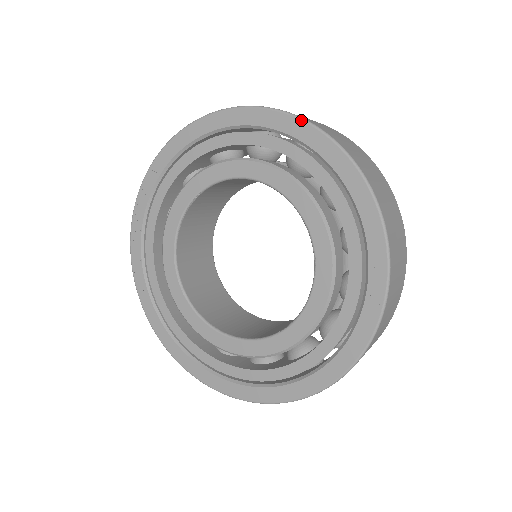
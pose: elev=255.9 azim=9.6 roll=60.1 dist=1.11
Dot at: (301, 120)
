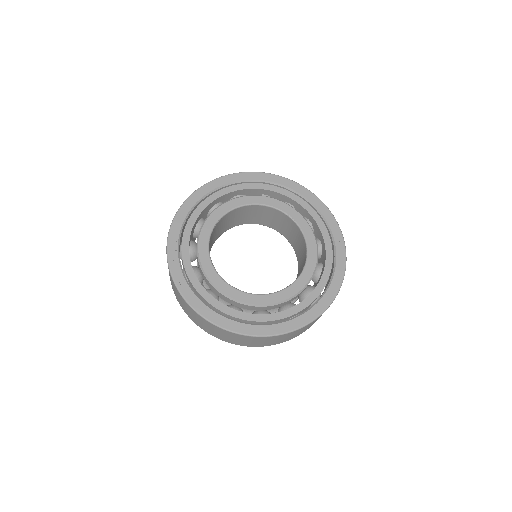
Dot at: (266, 173)
